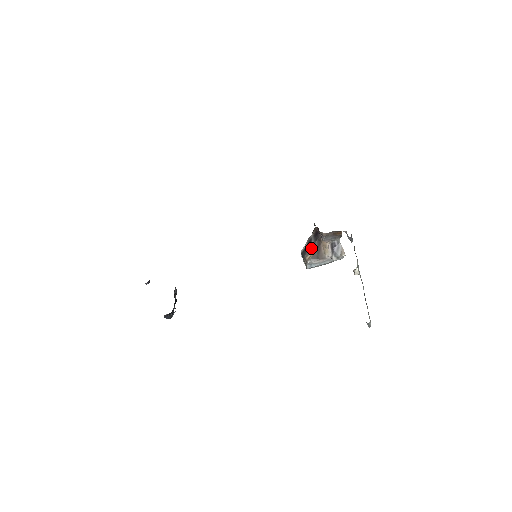
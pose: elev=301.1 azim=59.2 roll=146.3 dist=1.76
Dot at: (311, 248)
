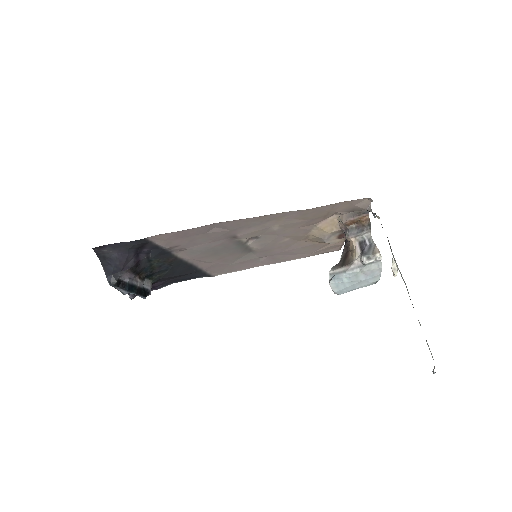
Dot at: occluded
